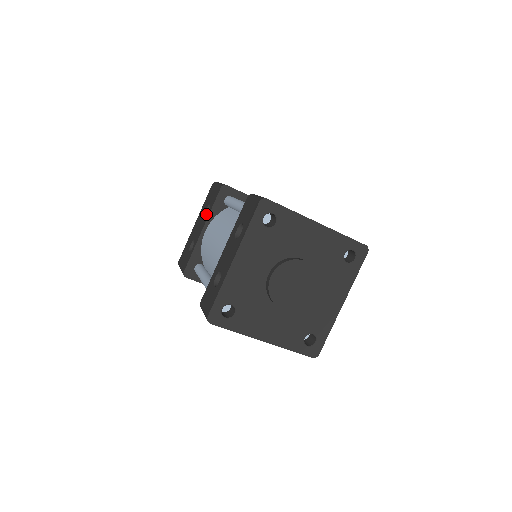
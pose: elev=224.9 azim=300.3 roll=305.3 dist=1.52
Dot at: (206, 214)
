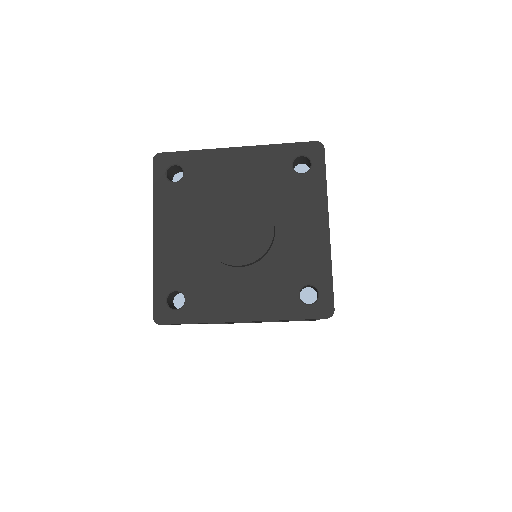
Dot at: occluded
